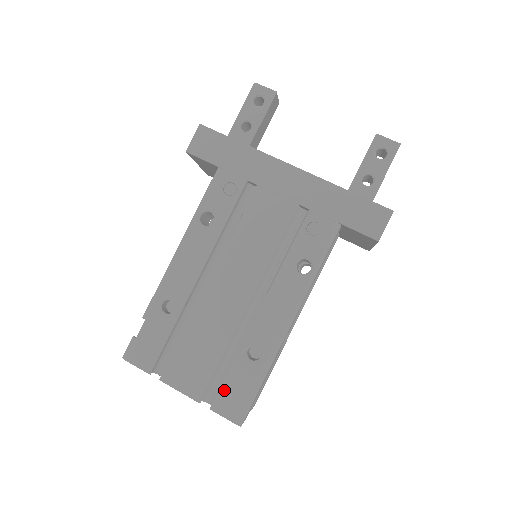
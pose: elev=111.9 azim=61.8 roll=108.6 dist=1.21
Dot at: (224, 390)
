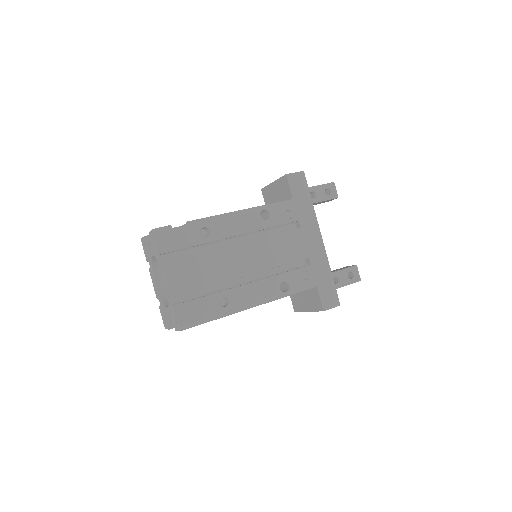
Dot at: (192, 304)
